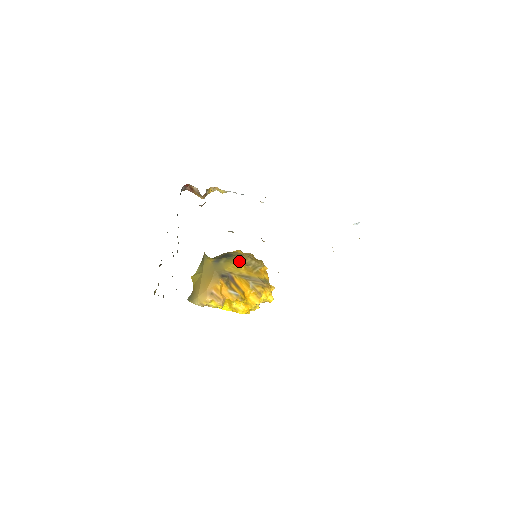
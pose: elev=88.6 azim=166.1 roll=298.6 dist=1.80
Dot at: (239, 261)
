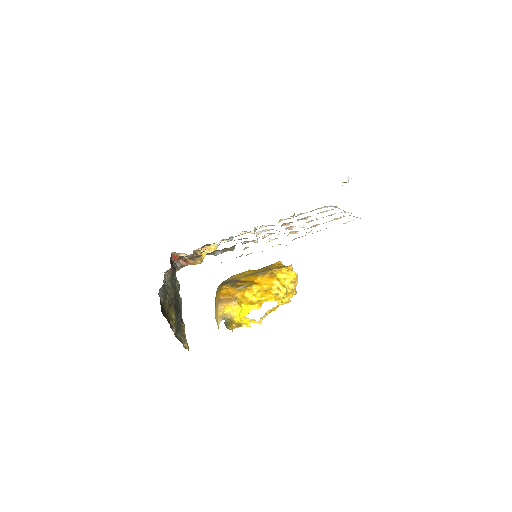
Dot at: (245, 271)
